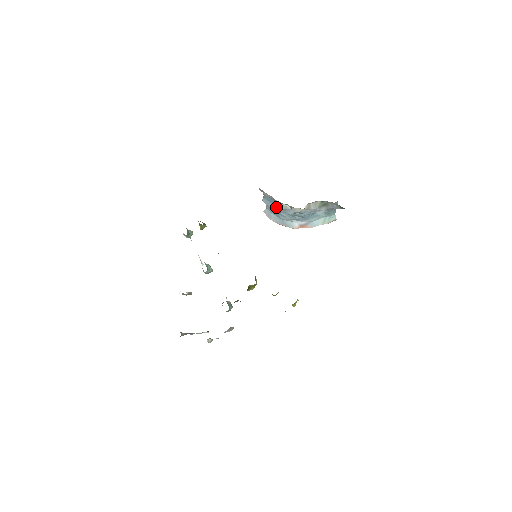
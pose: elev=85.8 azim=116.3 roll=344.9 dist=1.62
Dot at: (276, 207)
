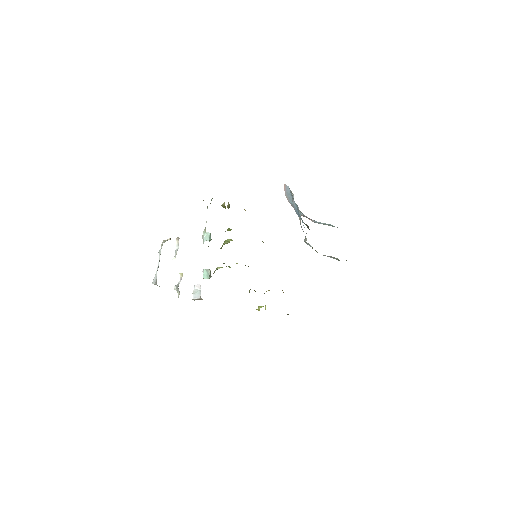
Dot at: occluded
